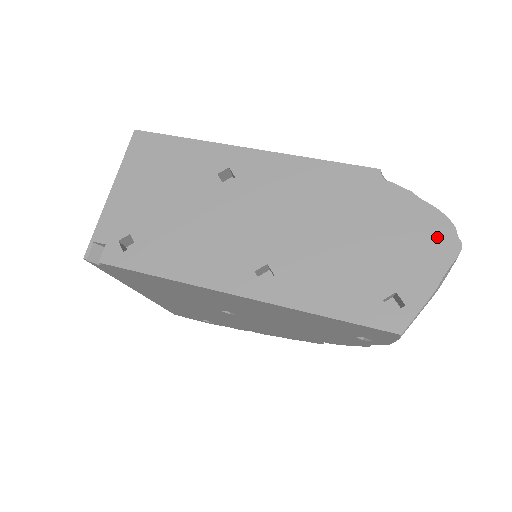
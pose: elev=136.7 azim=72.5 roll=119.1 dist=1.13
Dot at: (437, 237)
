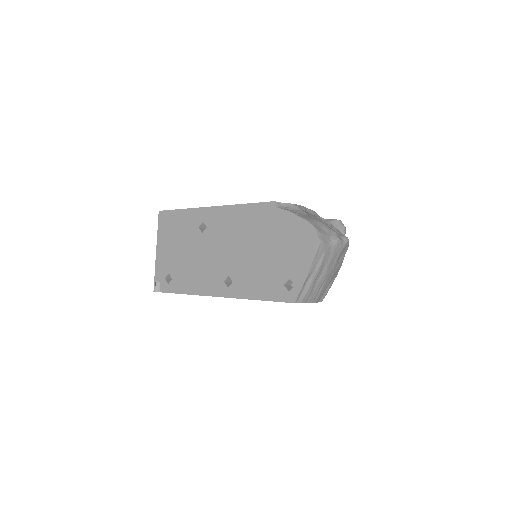
Dot at: (307, 239)
